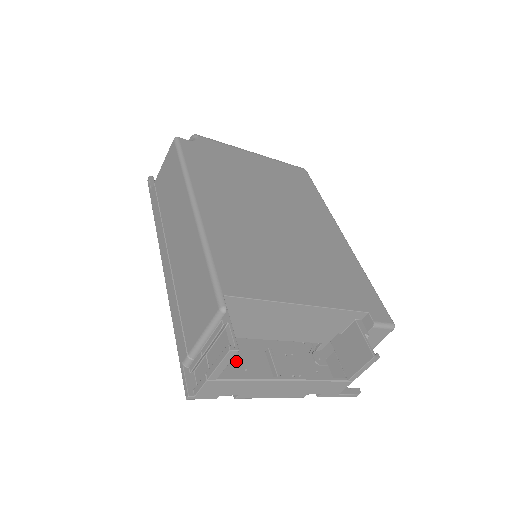
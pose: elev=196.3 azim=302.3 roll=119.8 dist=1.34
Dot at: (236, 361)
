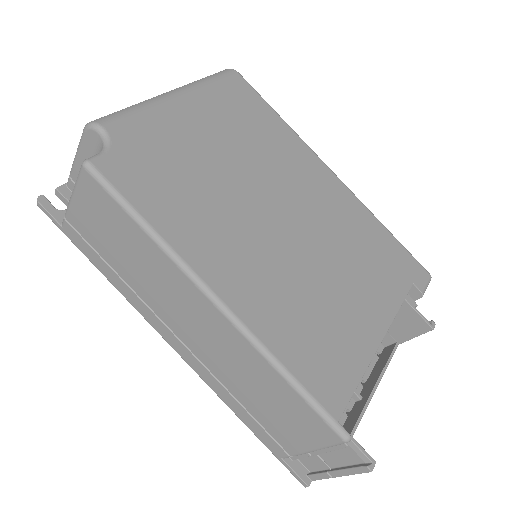
Dot at: occluded
